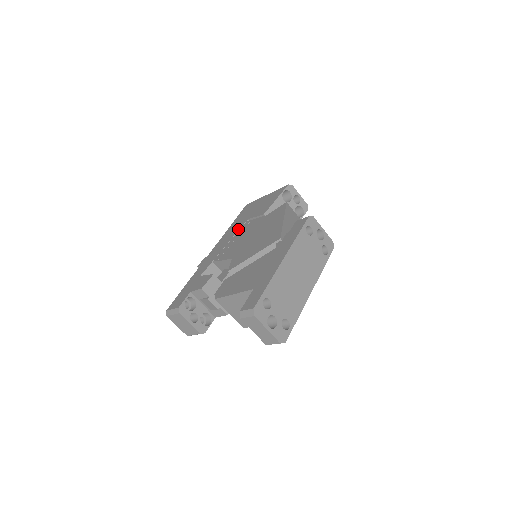
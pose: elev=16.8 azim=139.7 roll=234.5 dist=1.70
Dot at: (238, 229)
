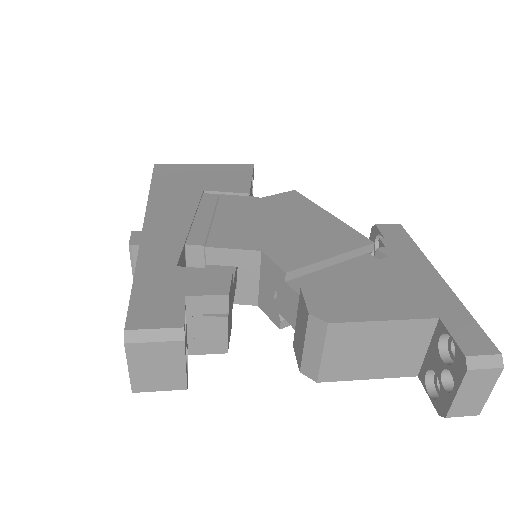
Dot at: (195, 200)
